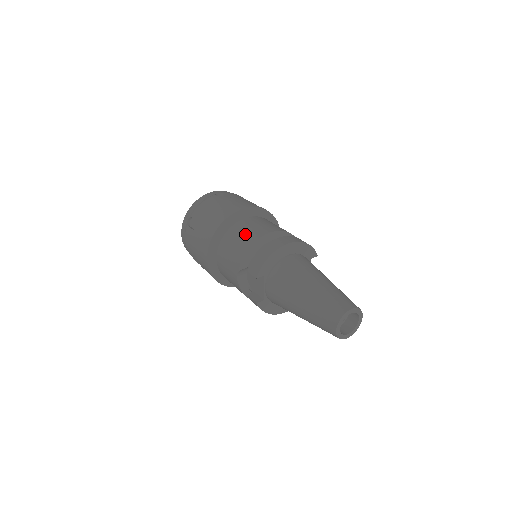
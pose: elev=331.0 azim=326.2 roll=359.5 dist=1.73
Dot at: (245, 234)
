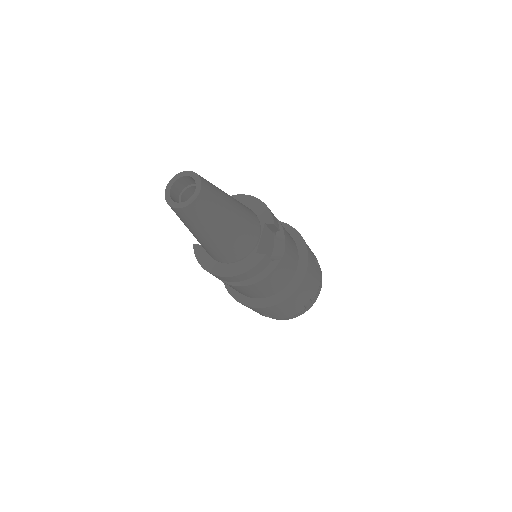
Dot at: occluded
